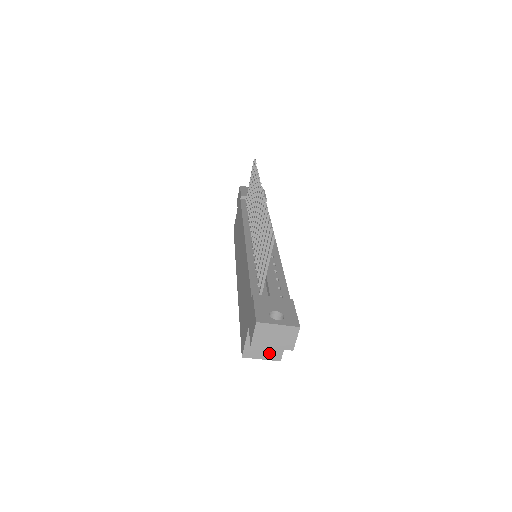
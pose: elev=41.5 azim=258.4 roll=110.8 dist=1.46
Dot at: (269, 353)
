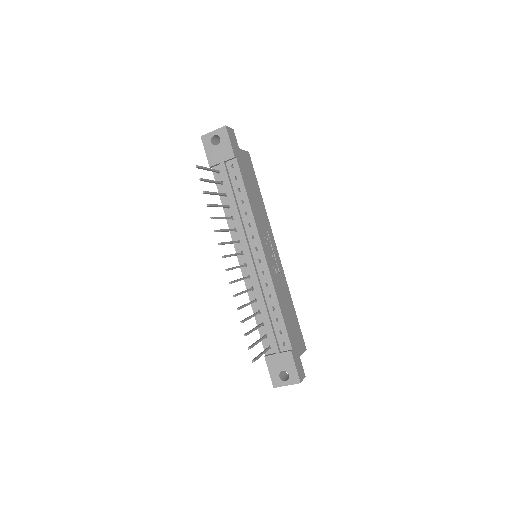
Dot at: occluded
